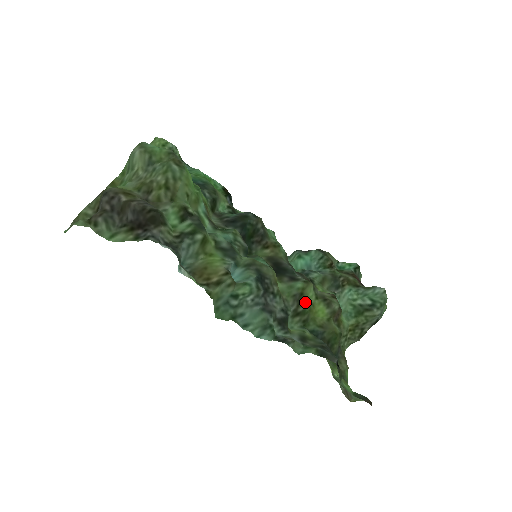
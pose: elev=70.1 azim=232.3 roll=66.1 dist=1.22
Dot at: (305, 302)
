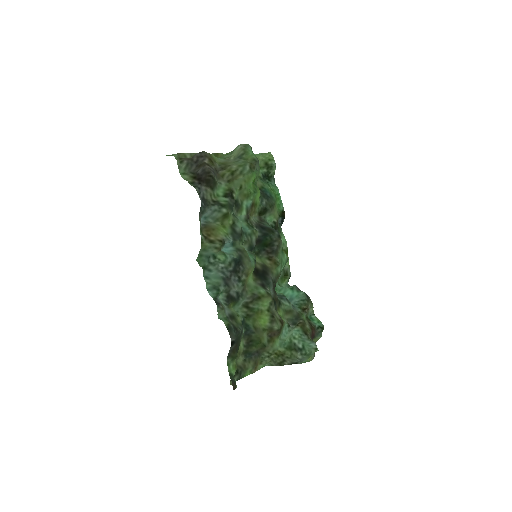
Dot at: (258, 304)
